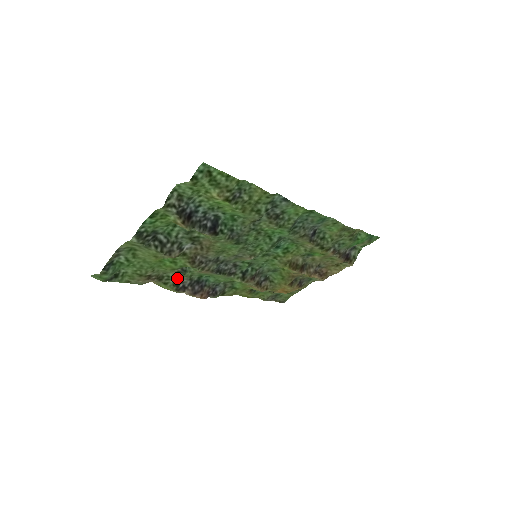
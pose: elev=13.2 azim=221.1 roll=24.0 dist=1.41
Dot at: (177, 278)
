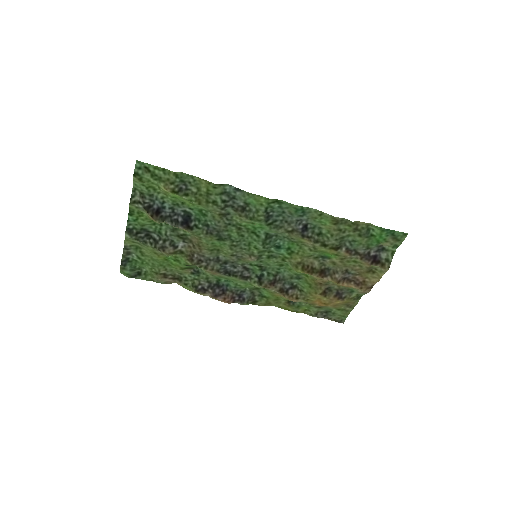
Dot at: (194, 279)
